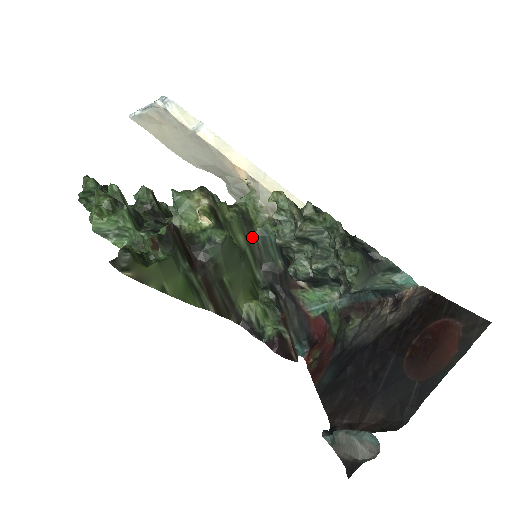
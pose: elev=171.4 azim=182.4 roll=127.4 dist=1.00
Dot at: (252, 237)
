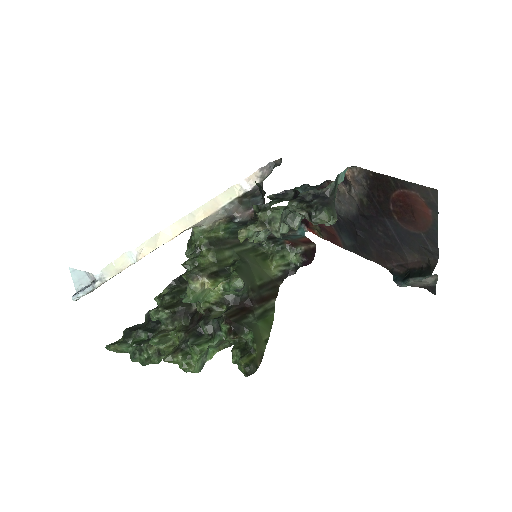
Dot at: (227, 242)
